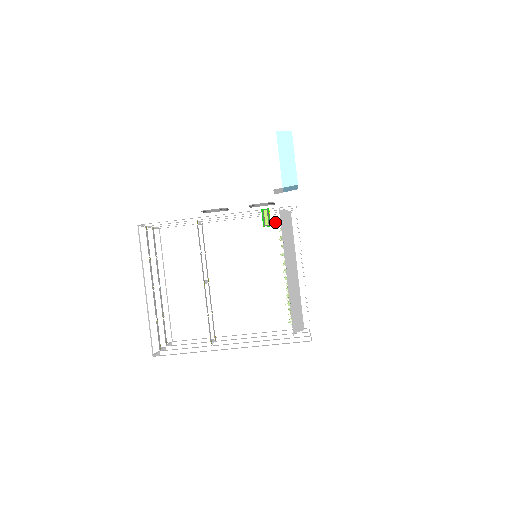
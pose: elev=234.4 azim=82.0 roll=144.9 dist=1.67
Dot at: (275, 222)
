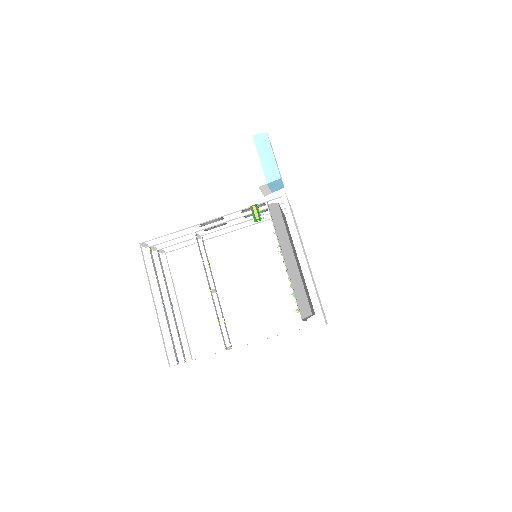
Dot at: (265, 215)
